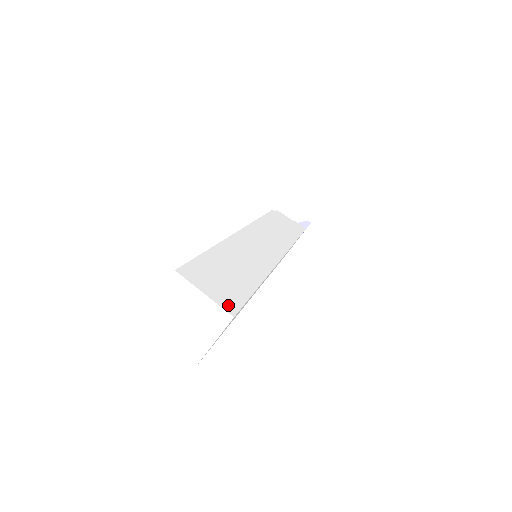
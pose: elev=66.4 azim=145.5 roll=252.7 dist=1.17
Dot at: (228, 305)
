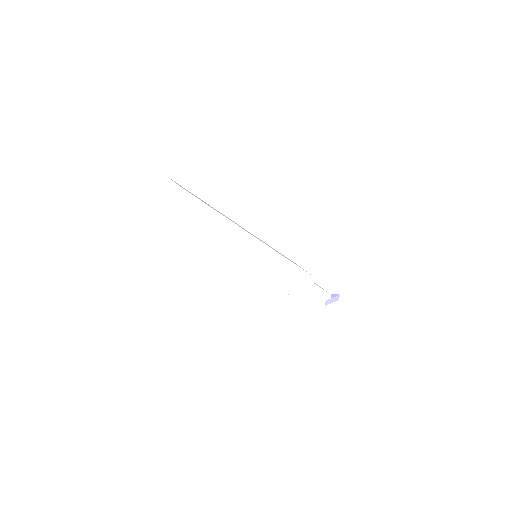
Dot at: occluded
